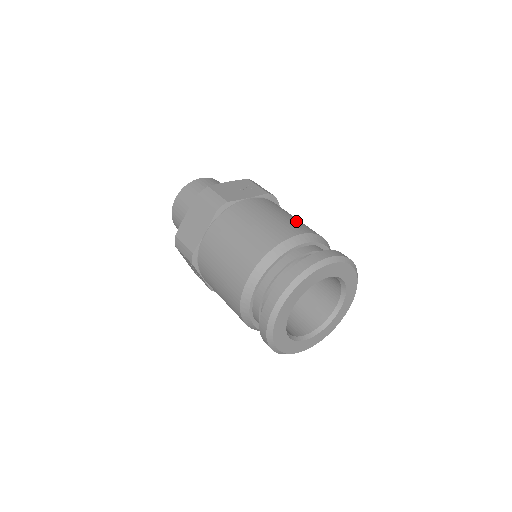
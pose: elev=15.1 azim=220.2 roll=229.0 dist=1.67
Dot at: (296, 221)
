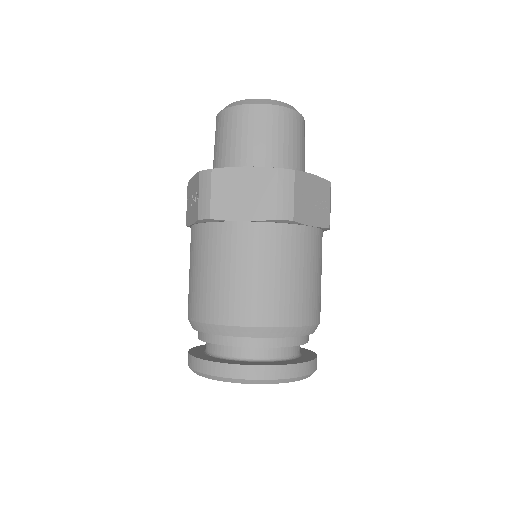
Dot at: (320, 293)
